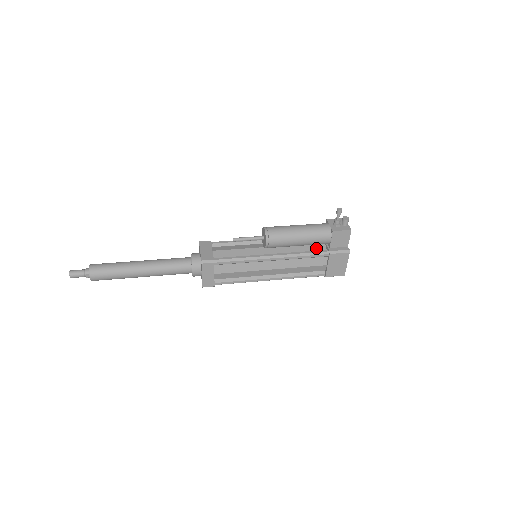
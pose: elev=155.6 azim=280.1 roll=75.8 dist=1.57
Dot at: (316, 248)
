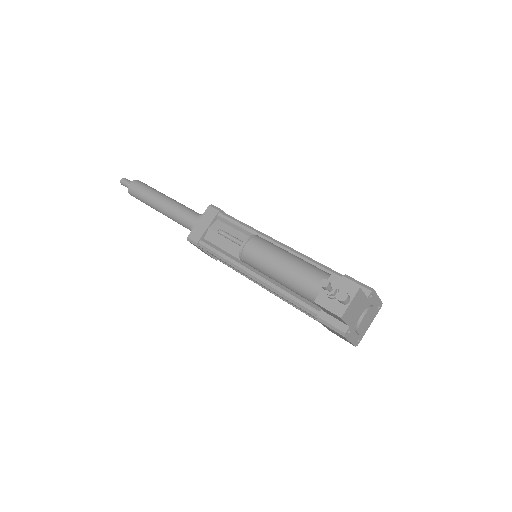
Dot at: occluded
